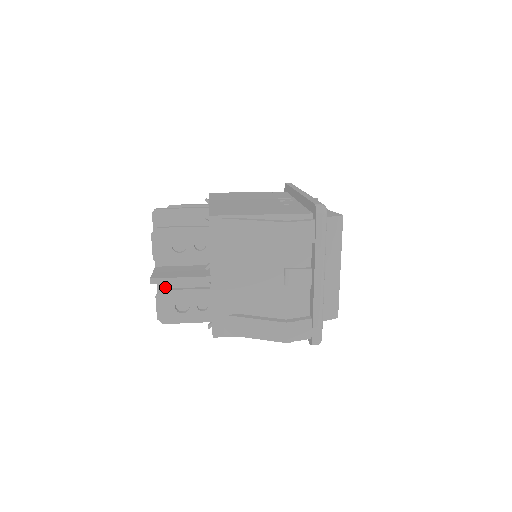
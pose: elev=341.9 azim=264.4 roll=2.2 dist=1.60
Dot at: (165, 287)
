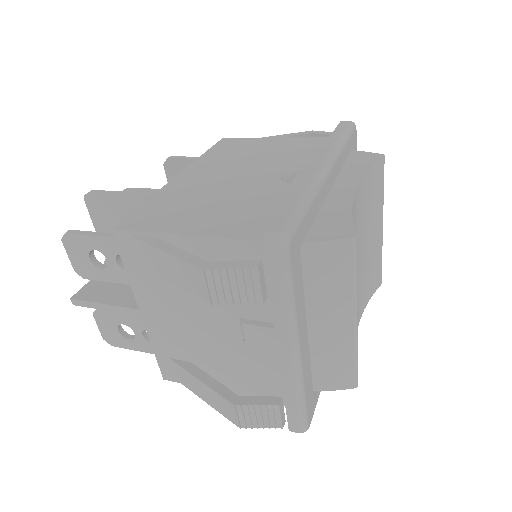
Dot at: occluded
